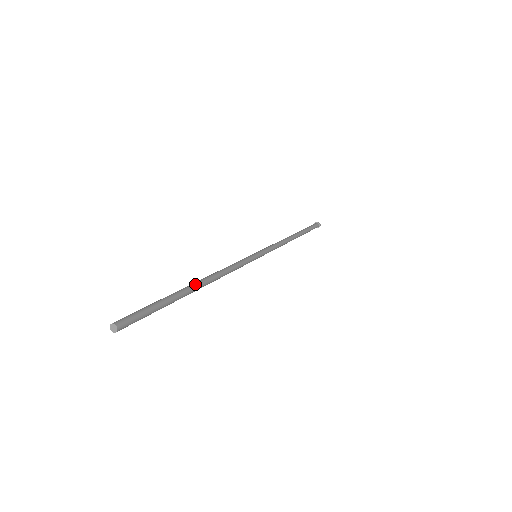
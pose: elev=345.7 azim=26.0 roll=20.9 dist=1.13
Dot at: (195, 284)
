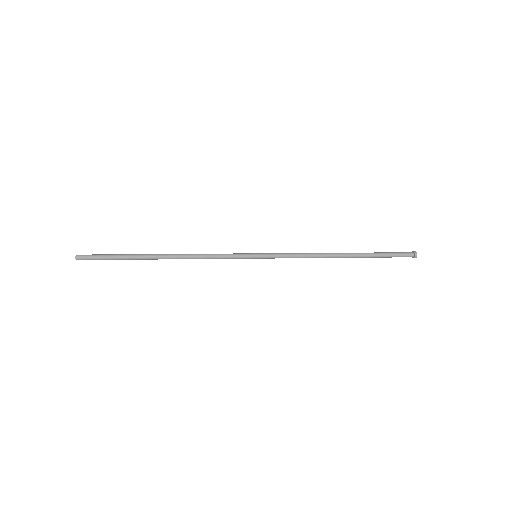
Dot at: (158, 255)
